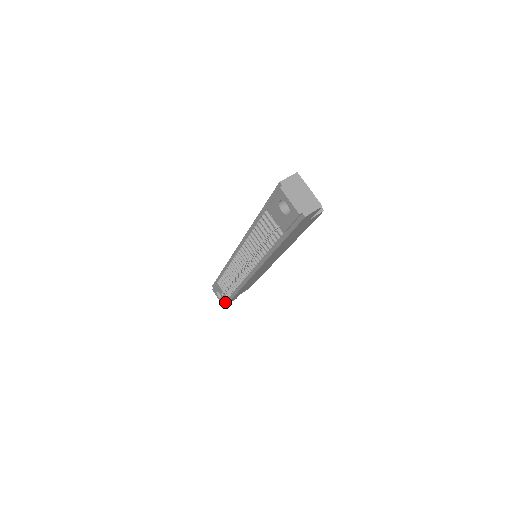
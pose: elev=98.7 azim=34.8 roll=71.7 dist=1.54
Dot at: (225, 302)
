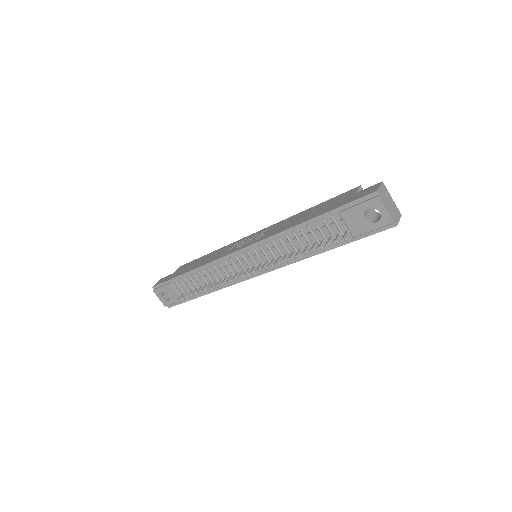
Dot at: (171, 304)
